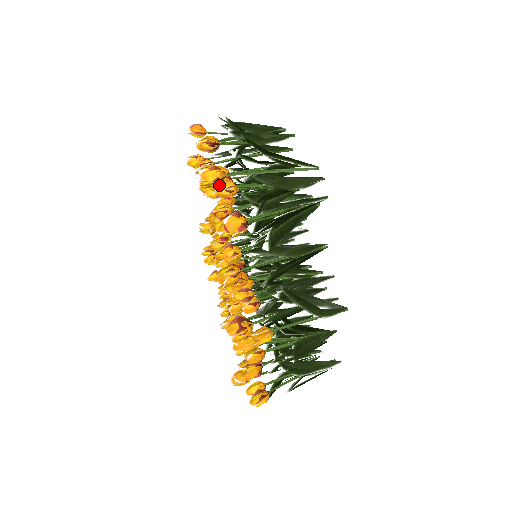
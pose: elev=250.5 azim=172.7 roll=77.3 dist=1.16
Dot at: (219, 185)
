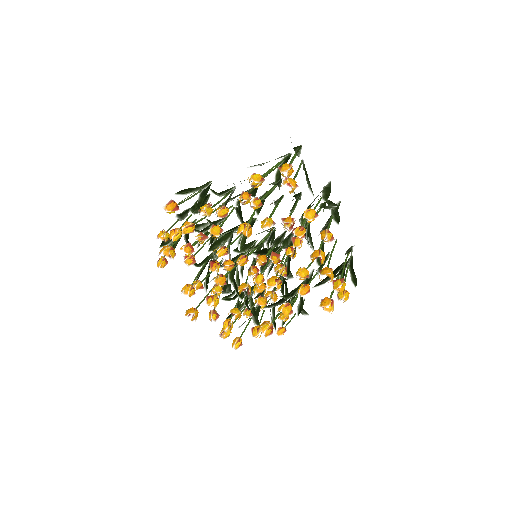
Dot at: (347, 299)
